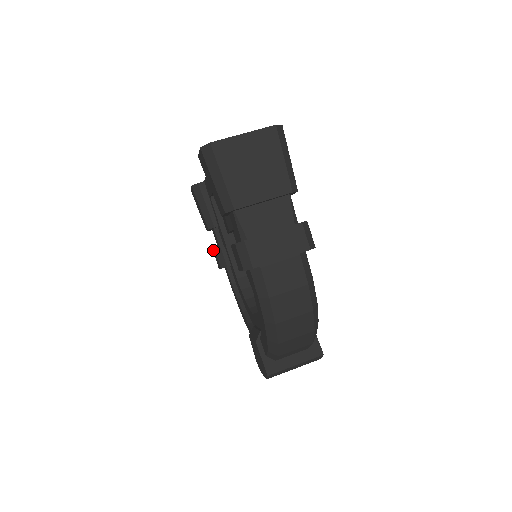
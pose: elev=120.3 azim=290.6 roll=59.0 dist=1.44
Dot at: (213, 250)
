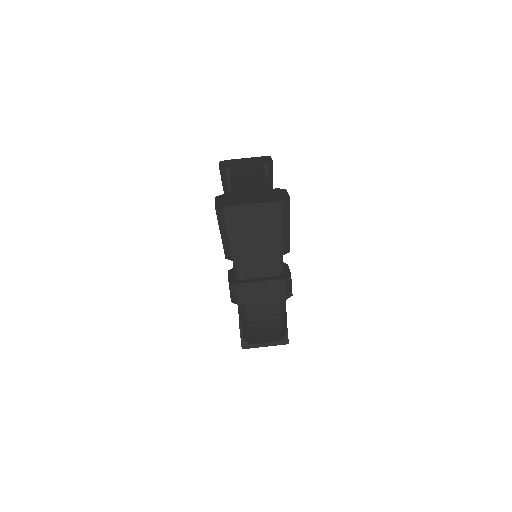
Dot at: occluded
